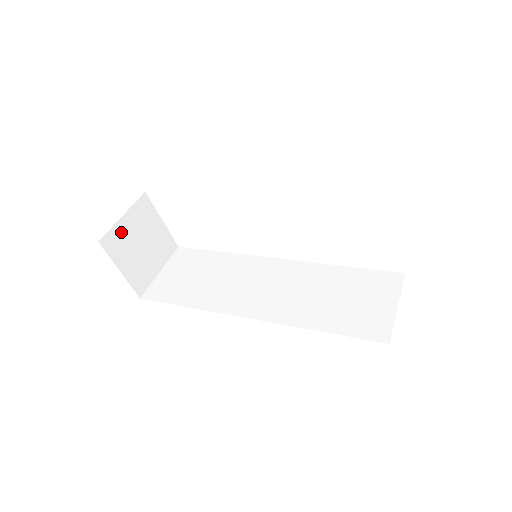
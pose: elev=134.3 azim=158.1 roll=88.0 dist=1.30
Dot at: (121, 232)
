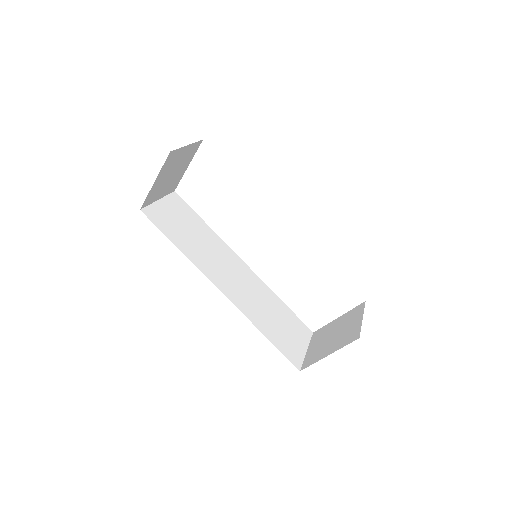
Dot at: (178, 155)
